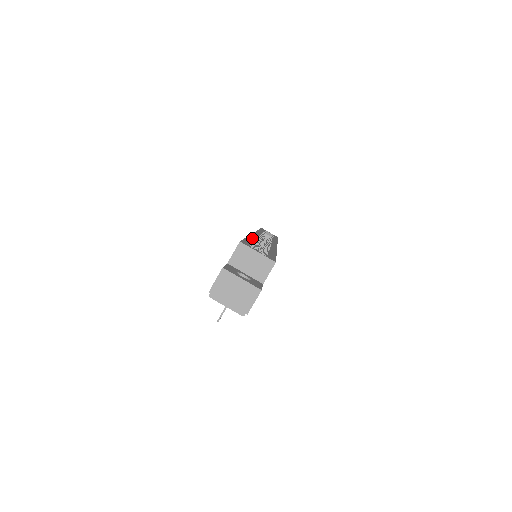
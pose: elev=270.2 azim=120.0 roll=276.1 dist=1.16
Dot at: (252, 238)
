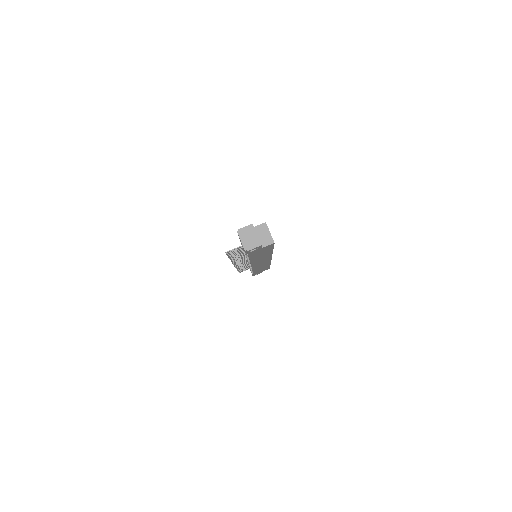
Dot at: occluded
